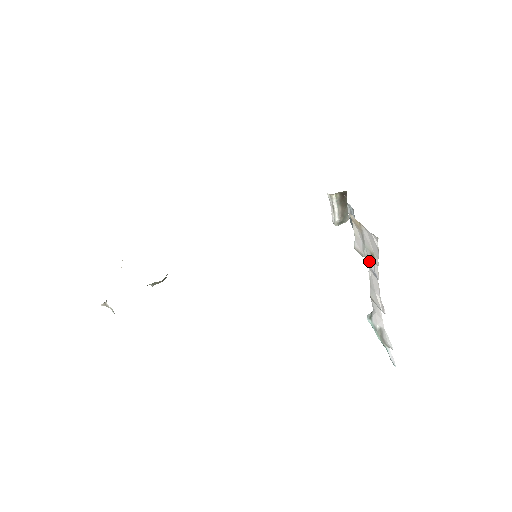
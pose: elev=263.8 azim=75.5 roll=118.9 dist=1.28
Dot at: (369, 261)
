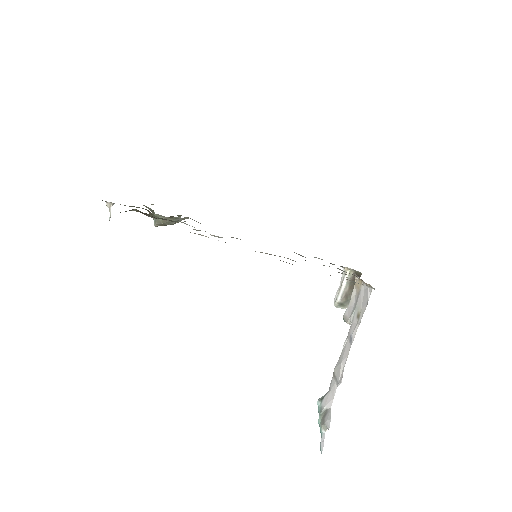
Dot at: (352, 326)
